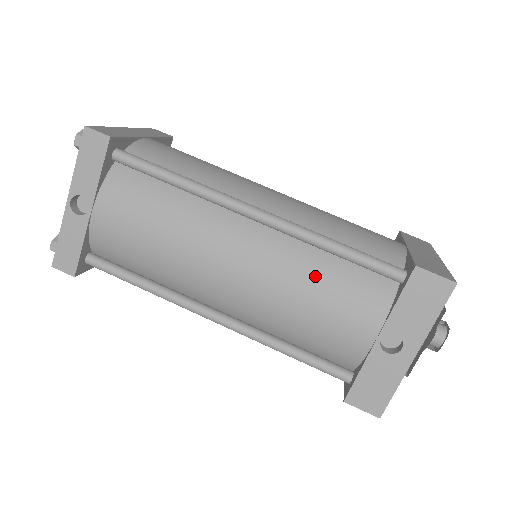
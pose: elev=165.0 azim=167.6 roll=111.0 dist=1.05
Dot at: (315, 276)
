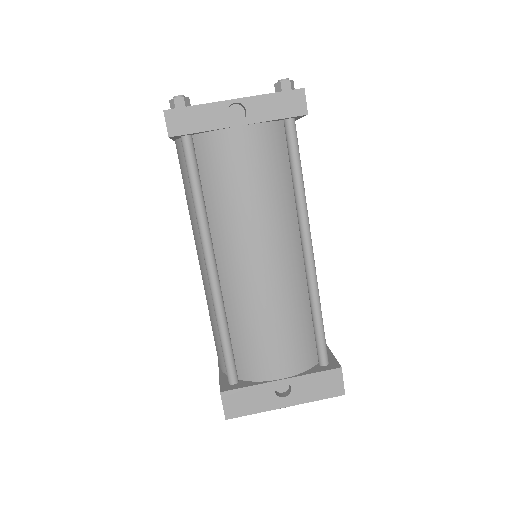
Dot at: (294, 316)
